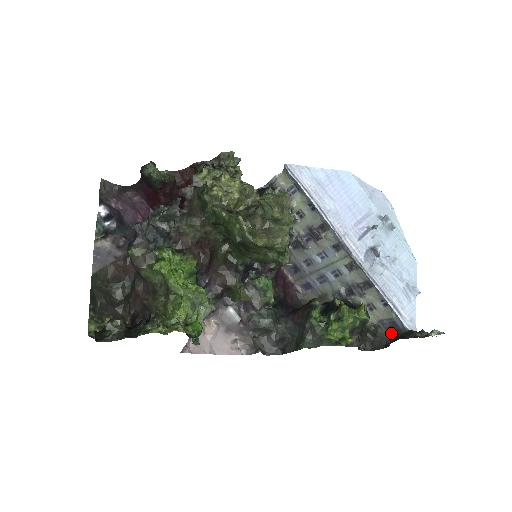
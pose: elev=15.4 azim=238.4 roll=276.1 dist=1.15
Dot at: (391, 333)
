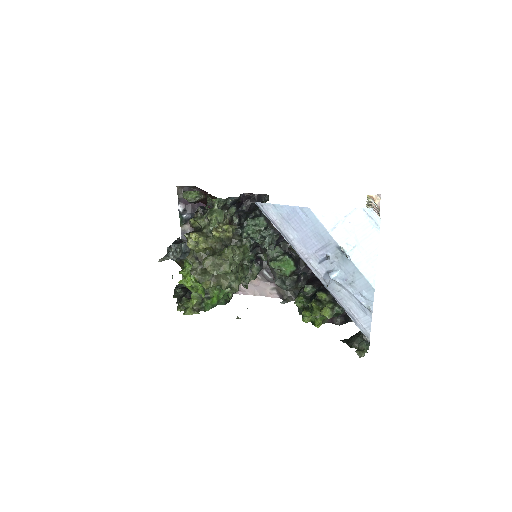
Dot at: occluded
